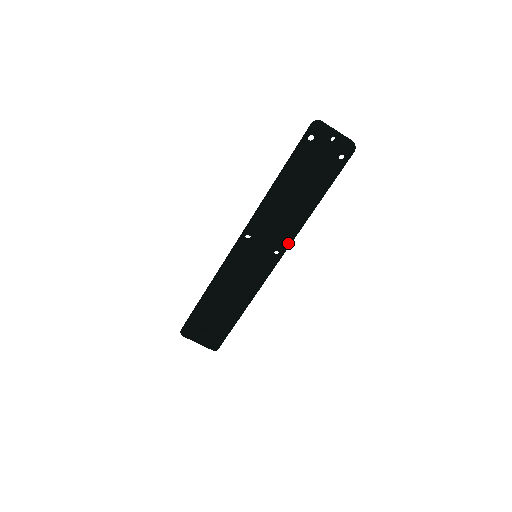
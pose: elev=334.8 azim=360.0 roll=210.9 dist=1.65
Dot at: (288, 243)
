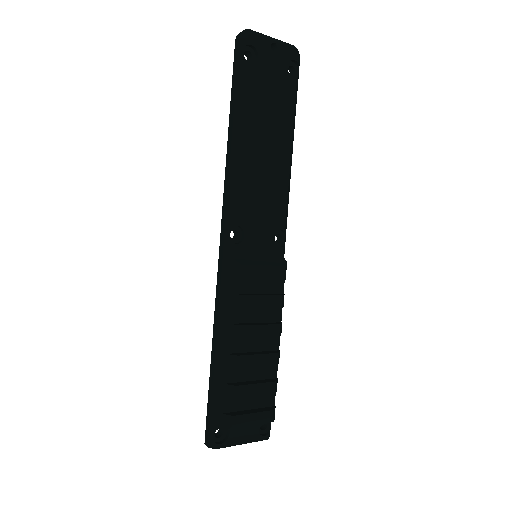
Dot at: (285, 215)
